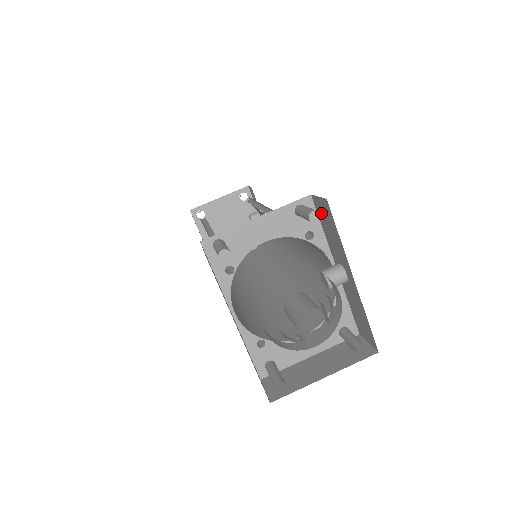
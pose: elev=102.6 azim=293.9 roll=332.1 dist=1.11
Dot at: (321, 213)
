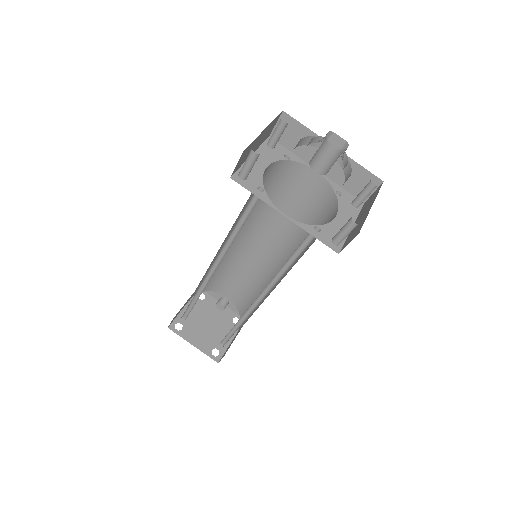
Dot at: (284, 137)
